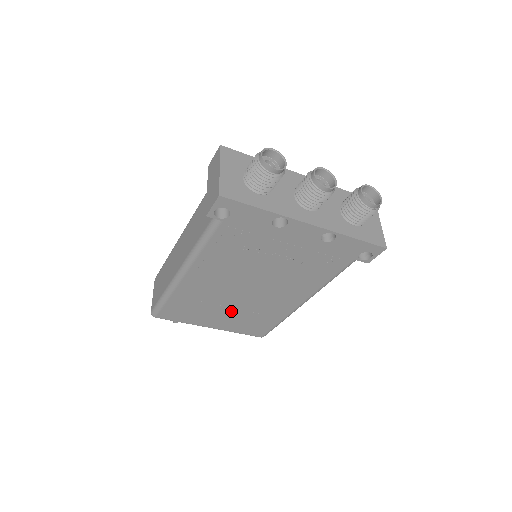
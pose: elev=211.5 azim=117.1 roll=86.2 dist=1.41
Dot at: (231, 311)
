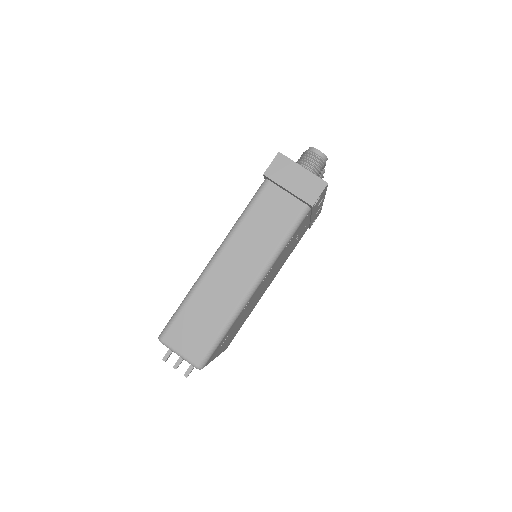
Dot at: (240, 322)
